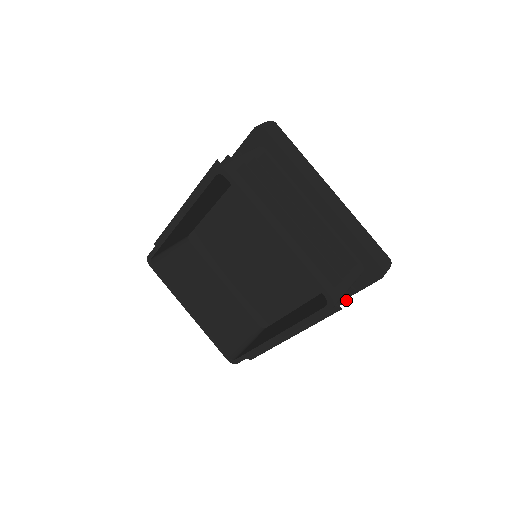
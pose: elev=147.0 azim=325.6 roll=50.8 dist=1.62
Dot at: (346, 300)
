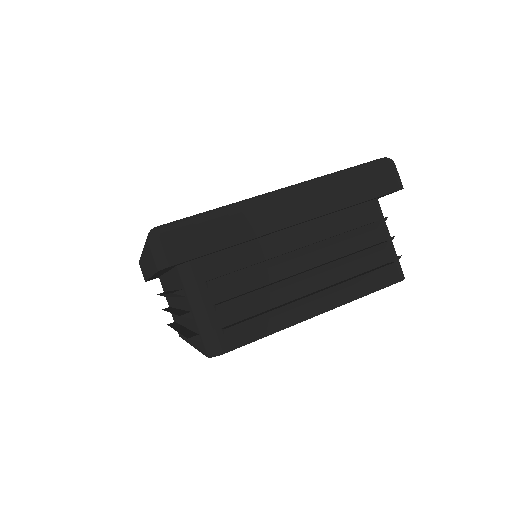
Dot at: (391, 238)
